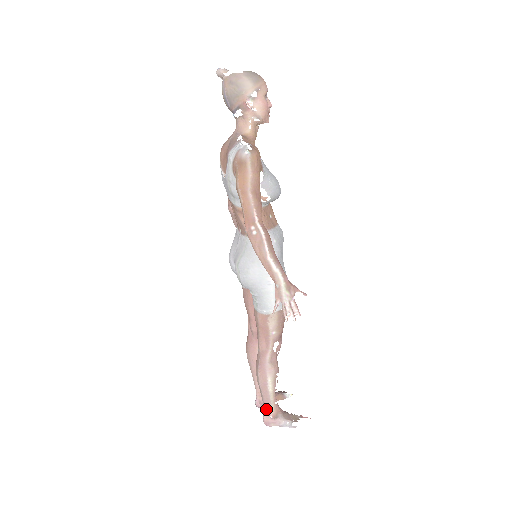
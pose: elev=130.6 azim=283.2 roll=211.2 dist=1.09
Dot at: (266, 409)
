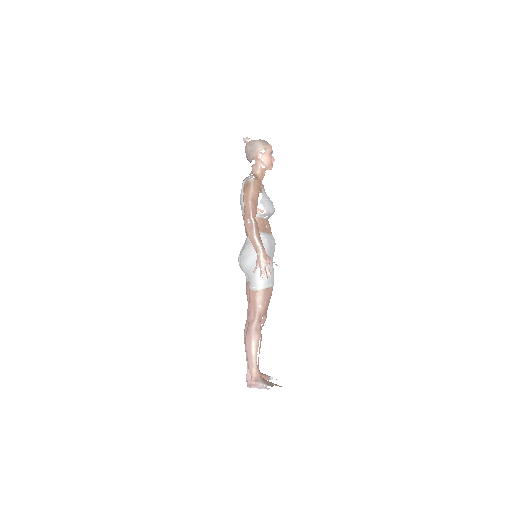
Dot at: (250, 374)
